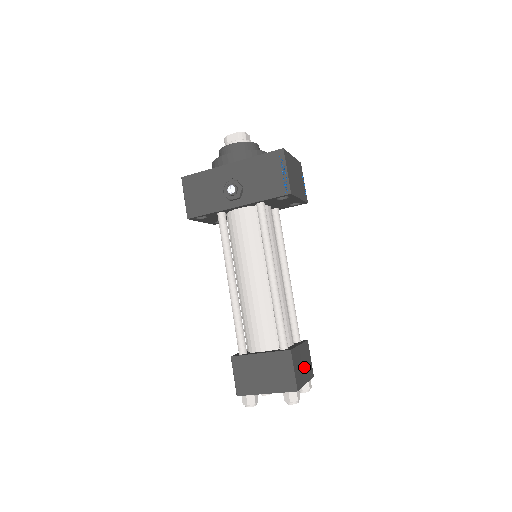
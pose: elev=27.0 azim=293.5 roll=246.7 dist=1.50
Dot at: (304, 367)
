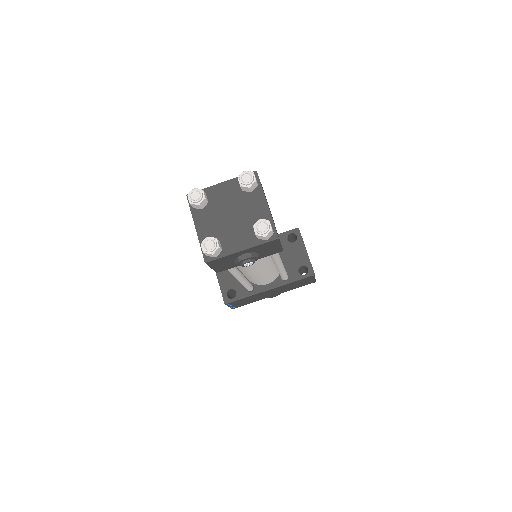
Dot at: occluded
